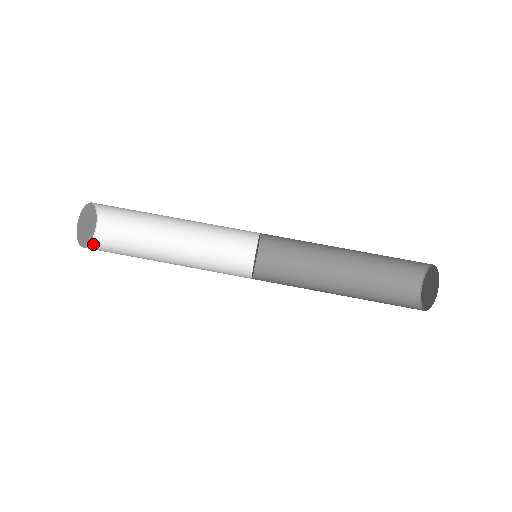
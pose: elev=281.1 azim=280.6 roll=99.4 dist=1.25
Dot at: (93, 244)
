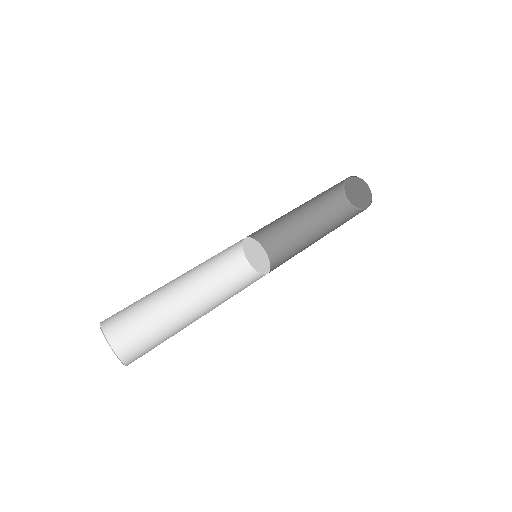
Dot at: occluded
